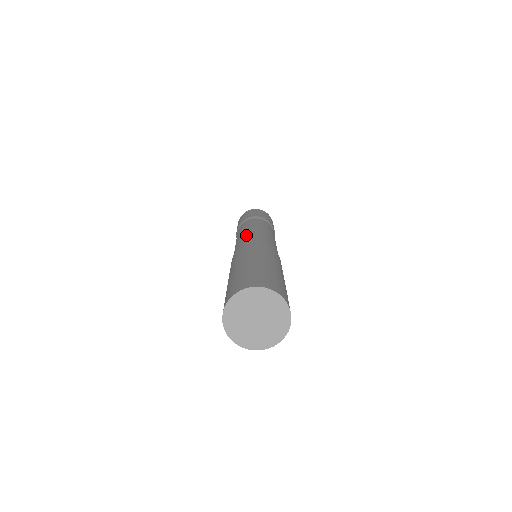
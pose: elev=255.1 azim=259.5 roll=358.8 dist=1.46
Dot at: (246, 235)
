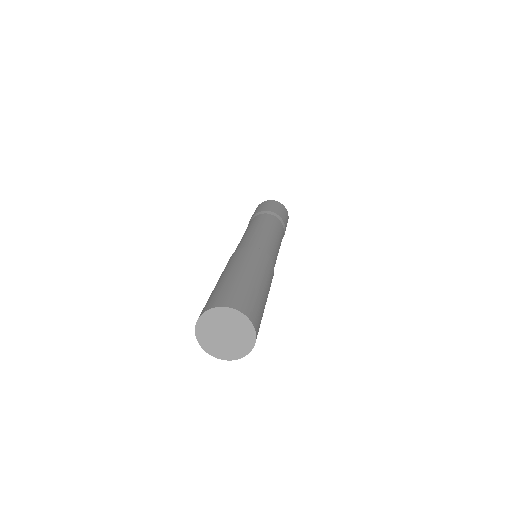
Dot at: (241, 240)
